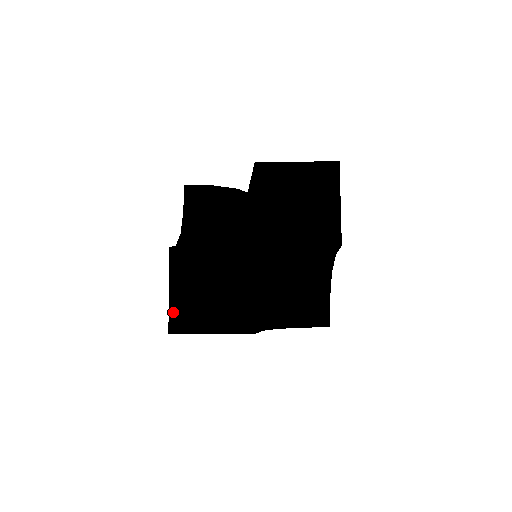
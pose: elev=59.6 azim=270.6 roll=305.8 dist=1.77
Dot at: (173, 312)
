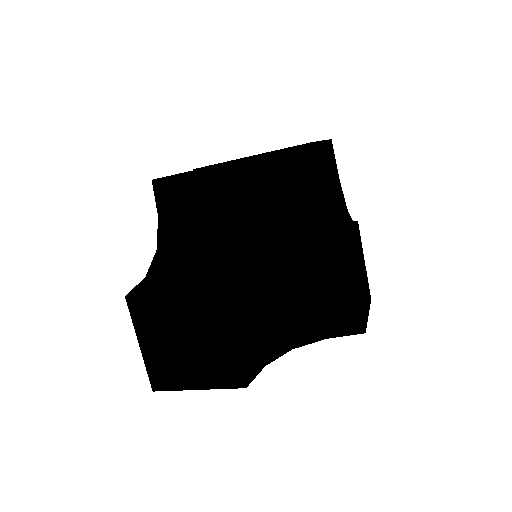
Dot at: (150, 368)
